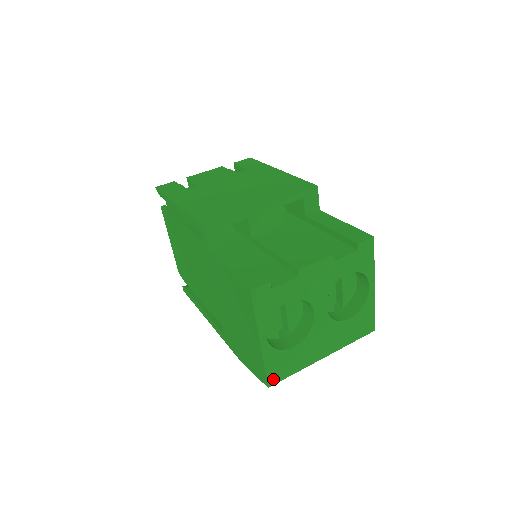
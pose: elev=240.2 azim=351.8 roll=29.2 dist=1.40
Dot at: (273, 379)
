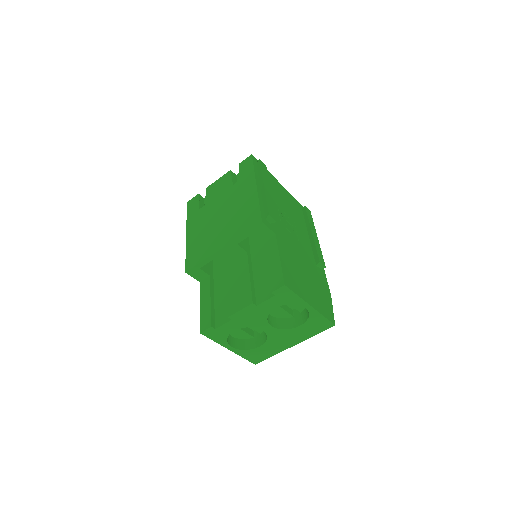
Dot at: (256, 361)
